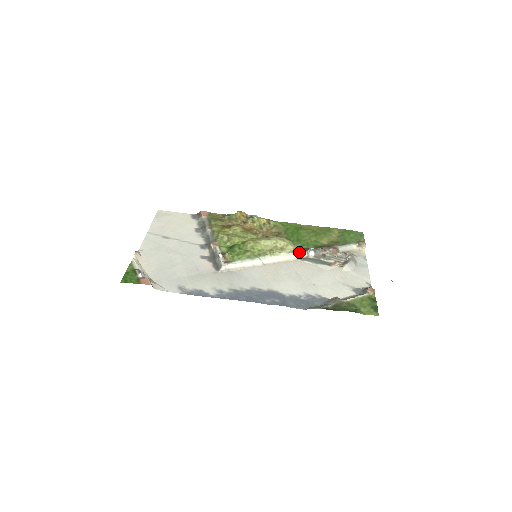
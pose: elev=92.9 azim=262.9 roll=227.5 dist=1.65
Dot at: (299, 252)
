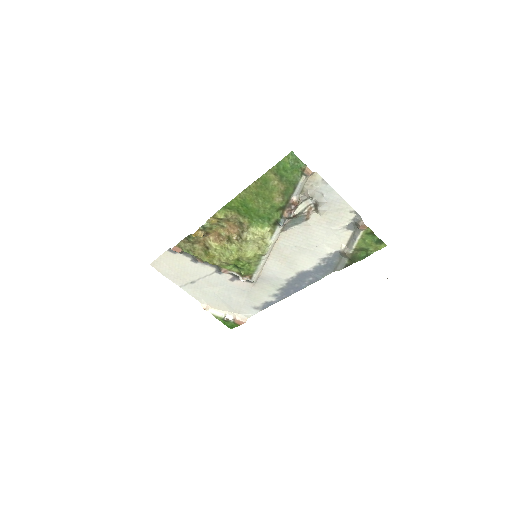
Dot at: (276, 230)
